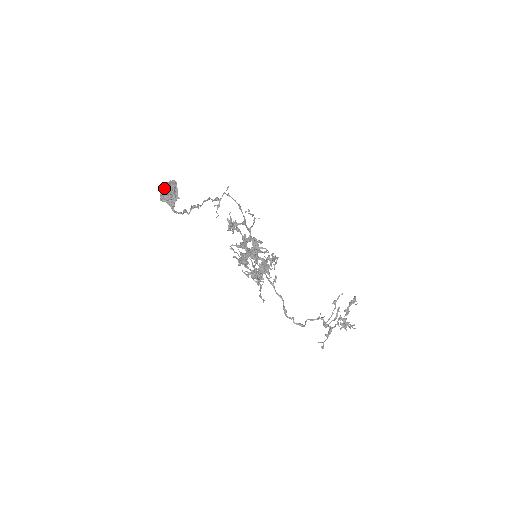
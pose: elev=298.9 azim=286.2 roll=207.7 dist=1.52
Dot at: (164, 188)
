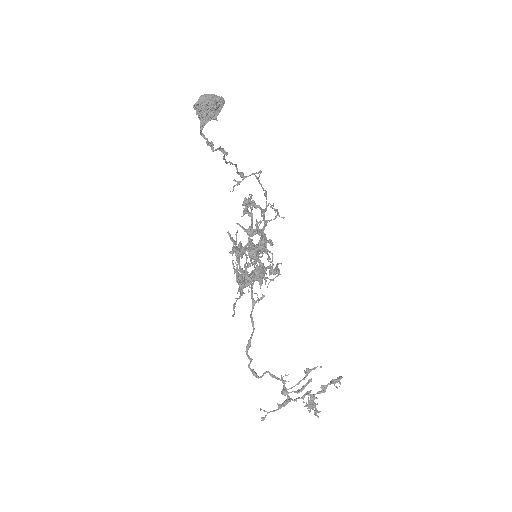
Dot at: (208, 95)
